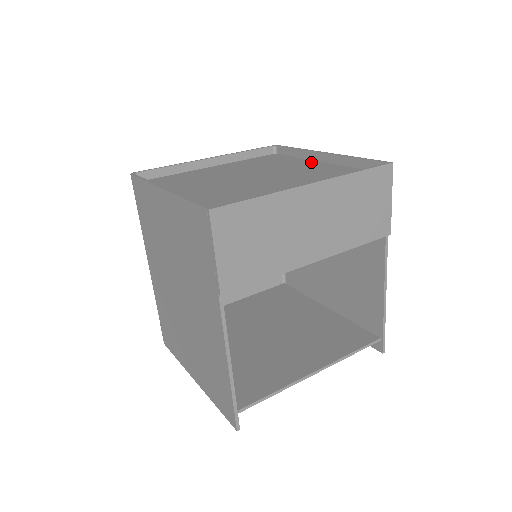
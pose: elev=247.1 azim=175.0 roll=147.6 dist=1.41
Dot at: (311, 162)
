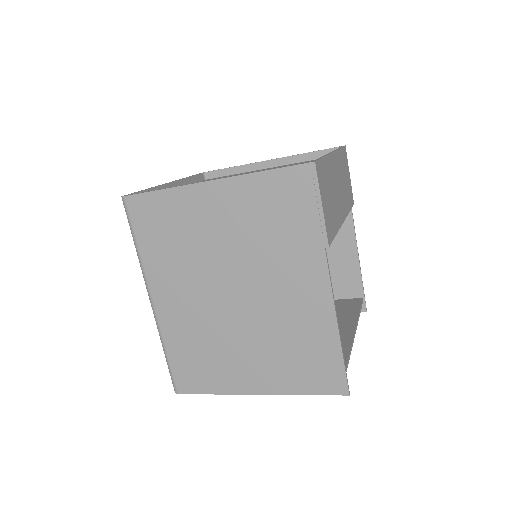
Dot at: (262, 169)
